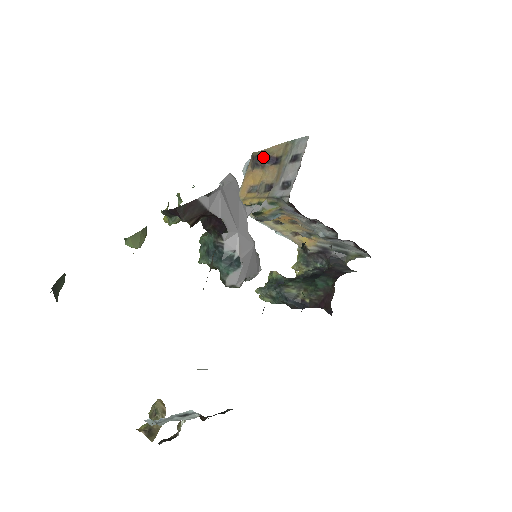
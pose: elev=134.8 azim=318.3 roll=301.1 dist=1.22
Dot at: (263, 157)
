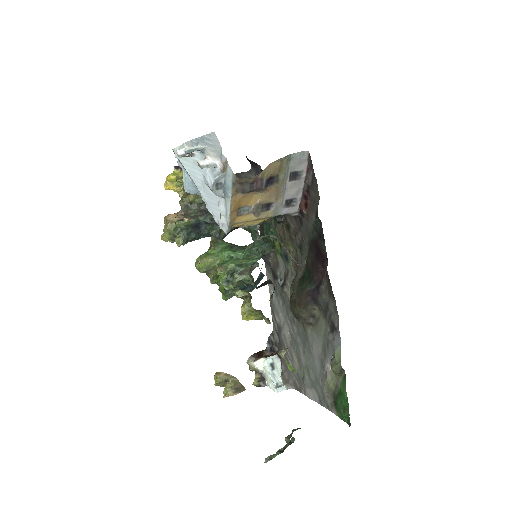
Dot at: (260, 183)
